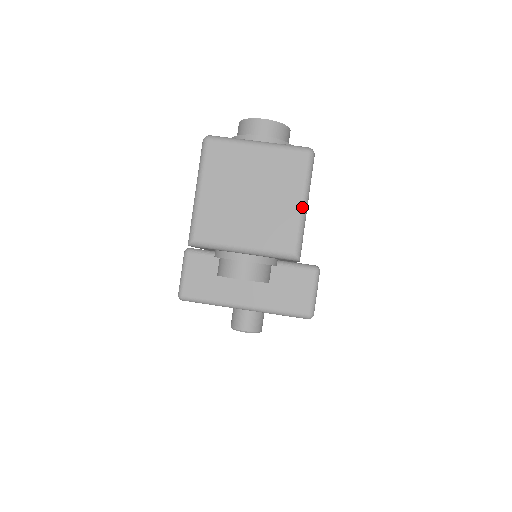
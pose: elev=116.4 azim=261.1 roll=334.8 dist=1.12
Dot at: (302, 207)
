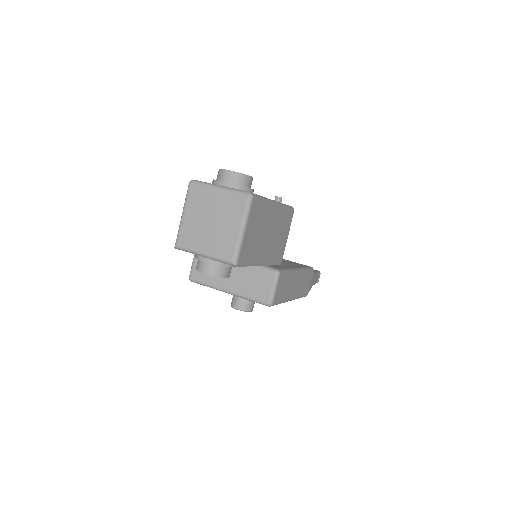
Dot at: (240, 232)
